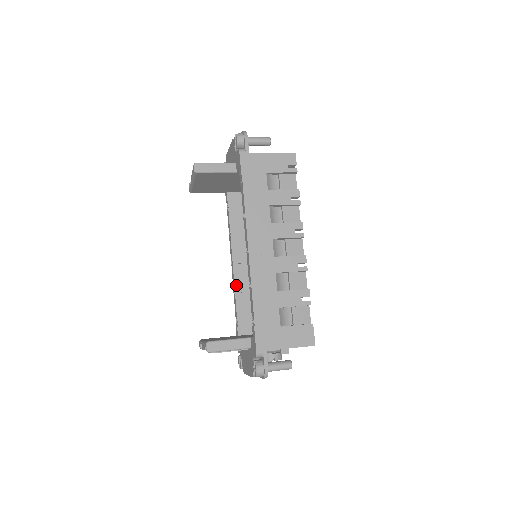
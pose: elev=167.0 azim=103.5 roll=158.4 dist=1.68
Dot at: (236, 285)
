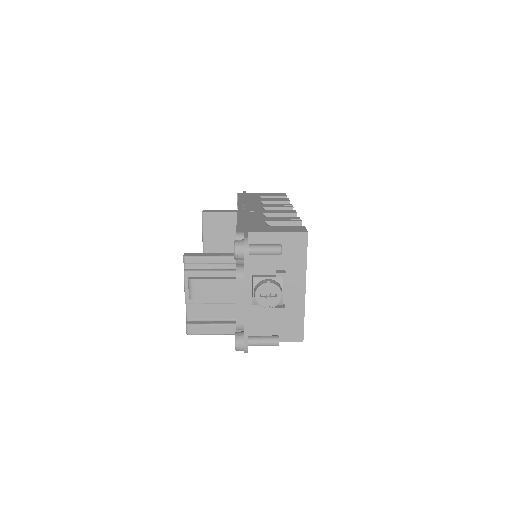
Dot at: occluded
